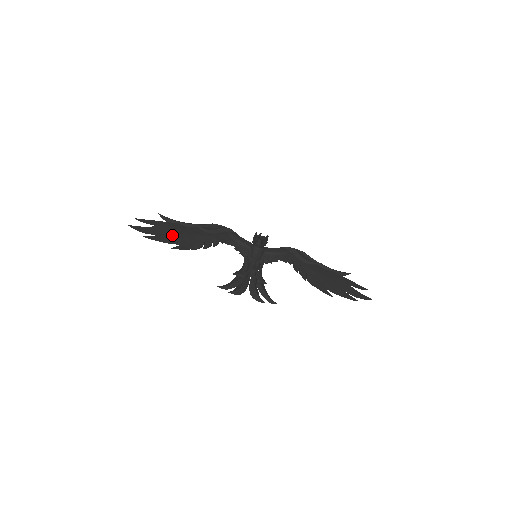
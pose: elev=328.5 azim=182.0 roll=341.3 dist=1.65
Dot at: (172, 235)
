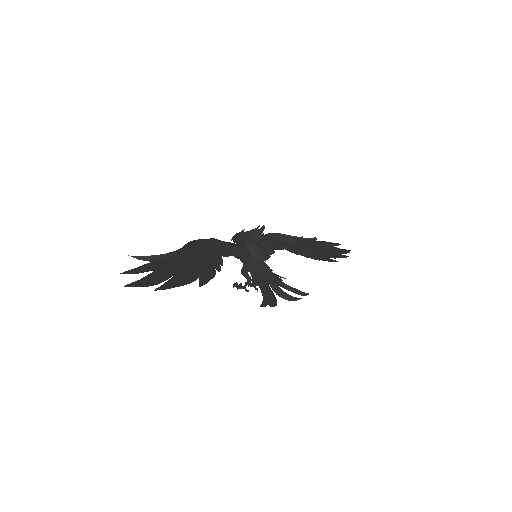
Dot at: (179, 272)
